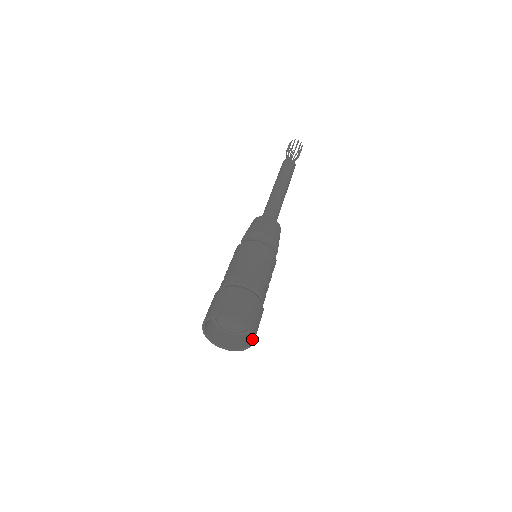
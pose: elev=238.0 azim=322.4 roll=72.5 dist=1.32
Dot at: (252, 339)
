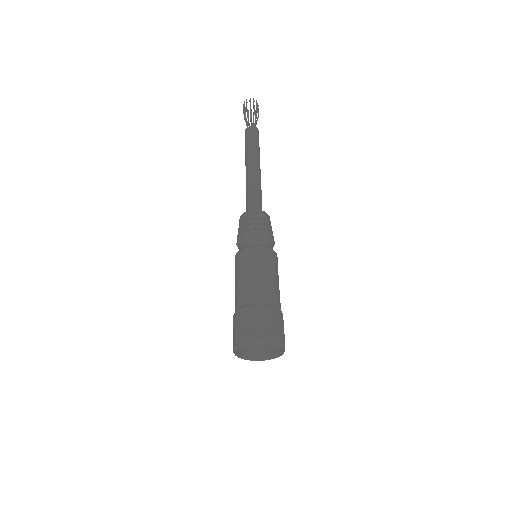
Dot at: occluded
